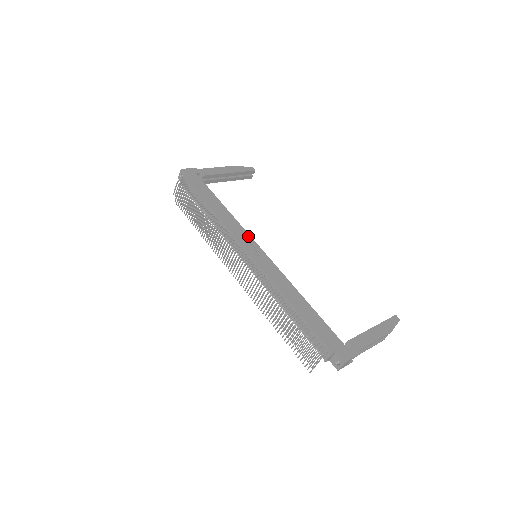
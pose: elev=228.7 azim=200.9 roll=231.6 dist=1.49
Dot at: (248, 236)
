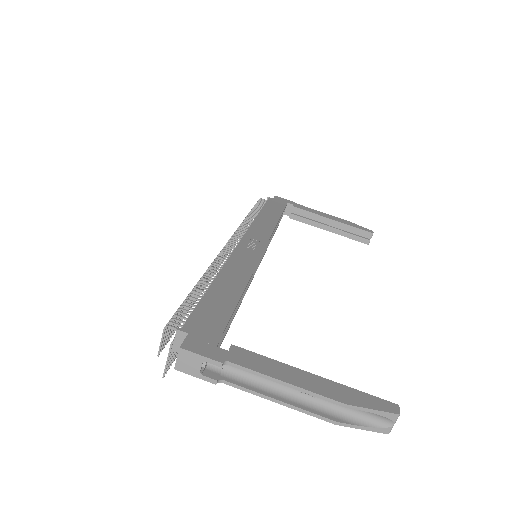
Dot at: (266, 237)
